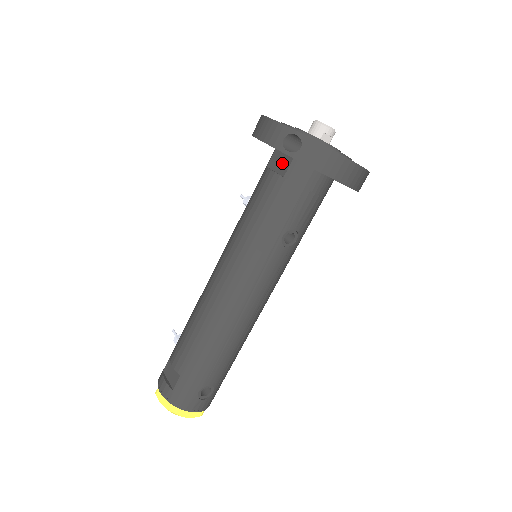
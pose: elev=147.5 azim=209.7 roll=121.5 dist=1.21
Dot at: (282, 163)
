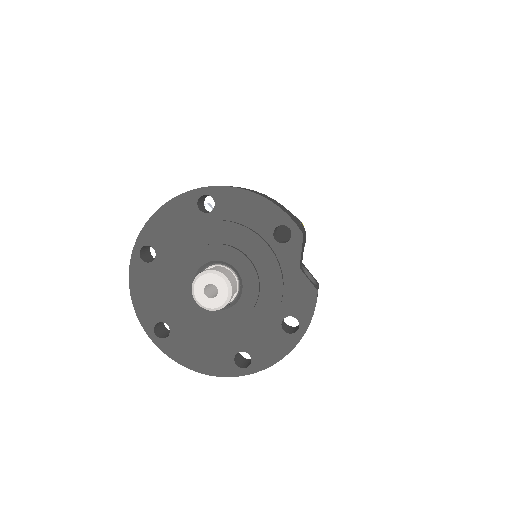
Dot at: occluded
